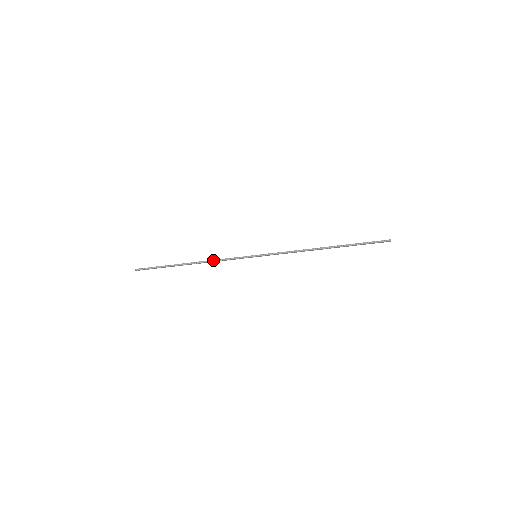
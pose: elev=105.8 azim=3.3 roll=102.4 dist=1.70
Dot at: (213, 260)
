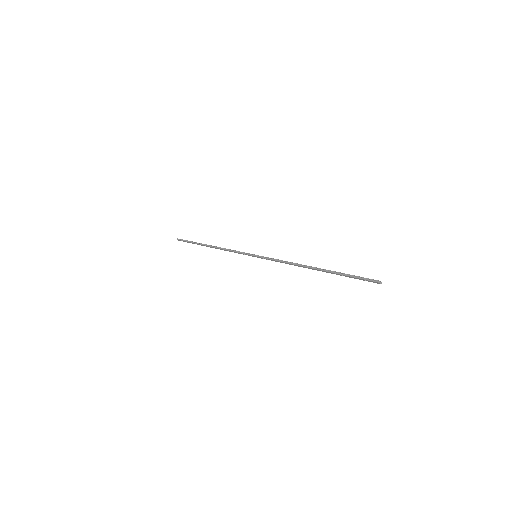
Dot at: (225, 248)
